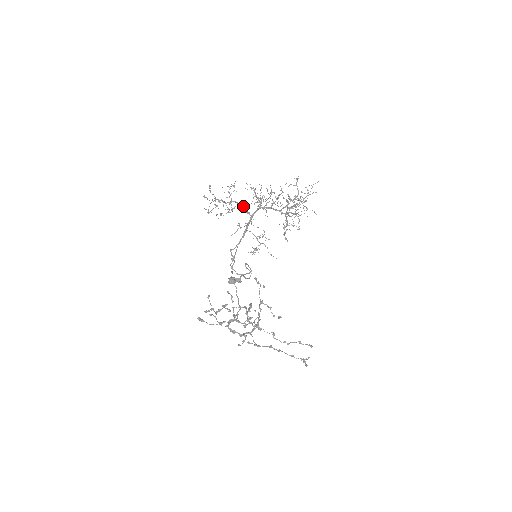
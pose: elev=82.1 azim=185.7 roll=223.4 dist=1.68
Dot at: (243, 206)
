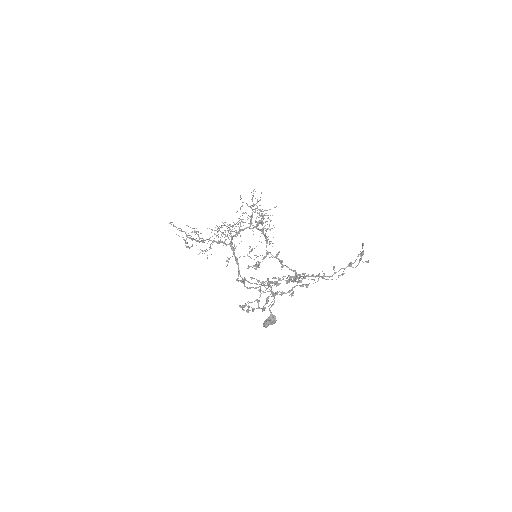
Dot at: occluded
